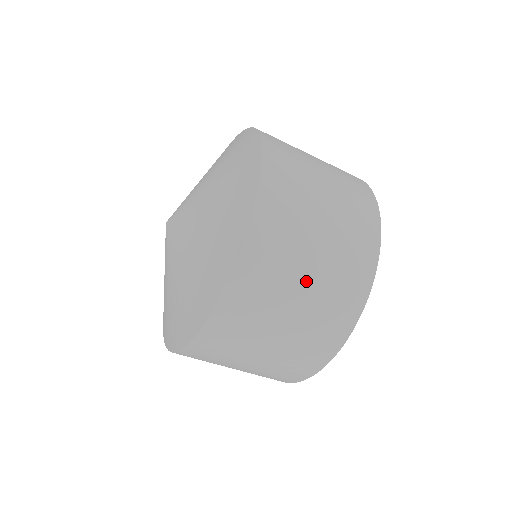
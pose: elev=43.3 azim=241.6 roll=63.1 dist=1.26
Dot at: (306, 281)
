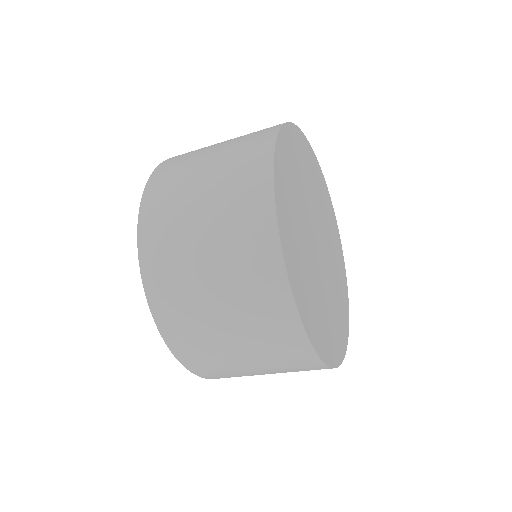
Dot at: (204, 179)
